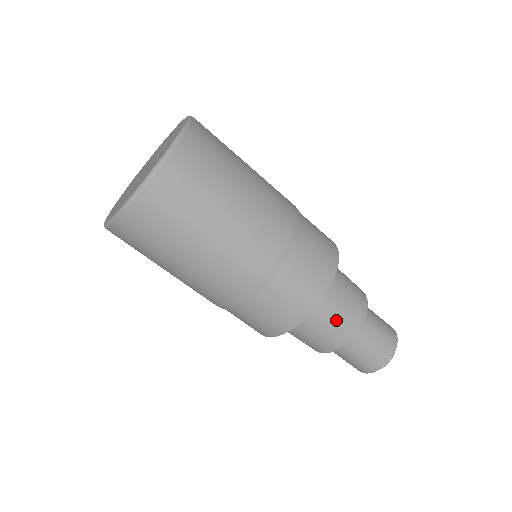
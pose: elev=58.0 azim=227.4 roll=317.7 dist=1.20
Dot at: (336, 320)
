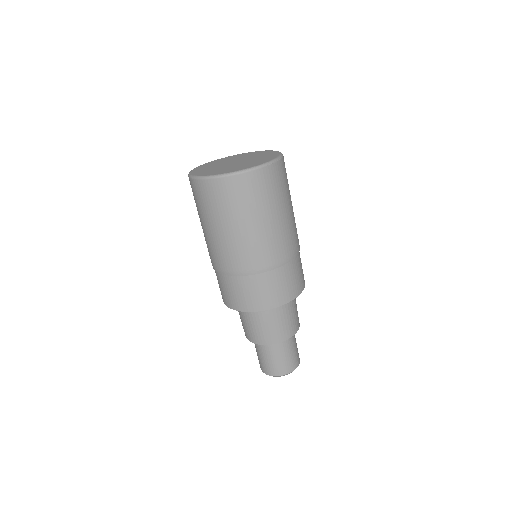
Dot at: (255, 328)
